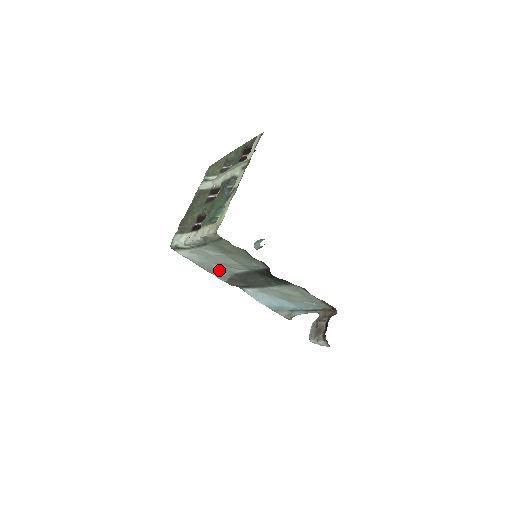
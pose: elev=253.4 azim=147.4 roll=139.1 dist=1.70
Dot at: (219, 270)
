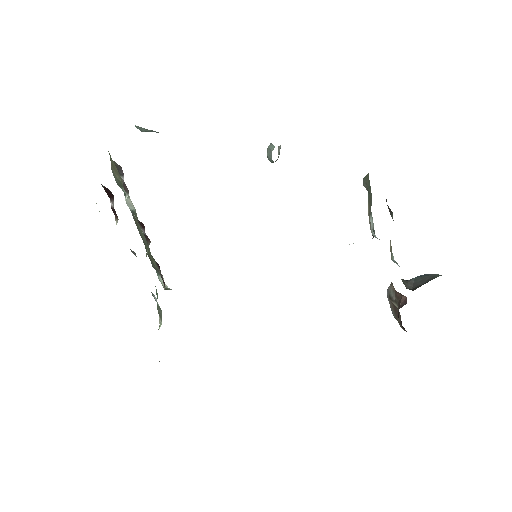
Dot at: occluded
